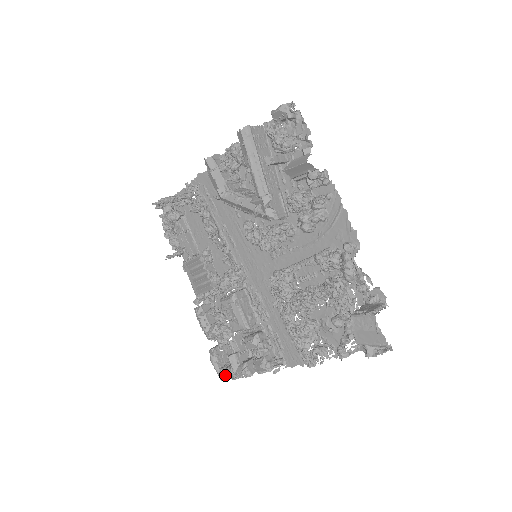
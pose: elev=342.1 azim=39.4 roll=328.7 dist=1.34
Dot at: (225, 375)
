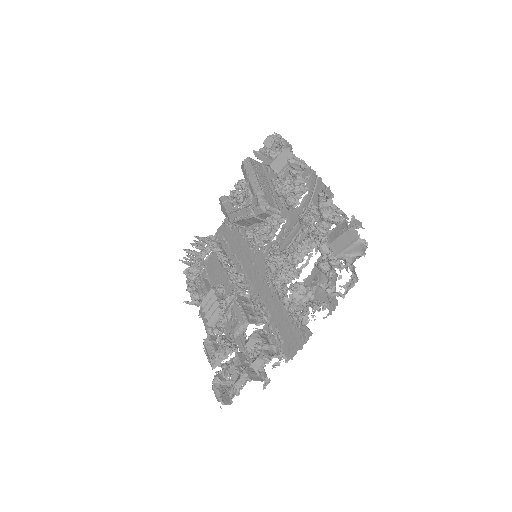
Dot at: (225, 399)
